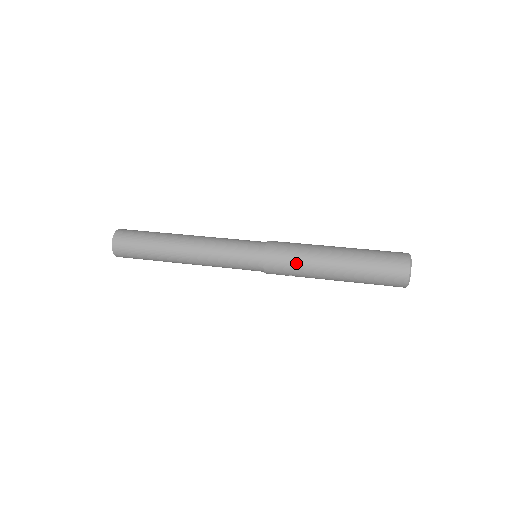
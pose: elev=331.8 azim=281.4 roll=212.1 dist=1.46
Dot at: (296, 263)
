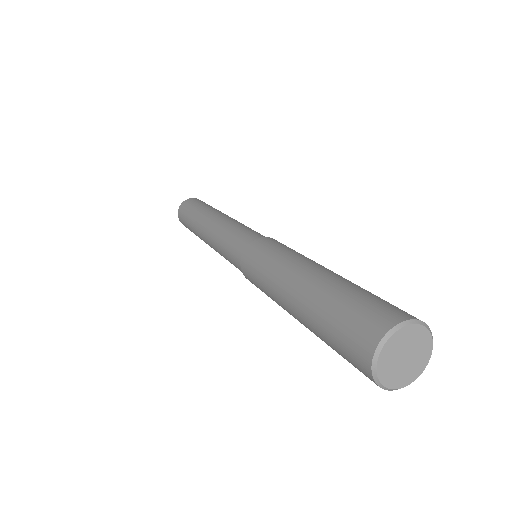
Dot at: (264, 292)
